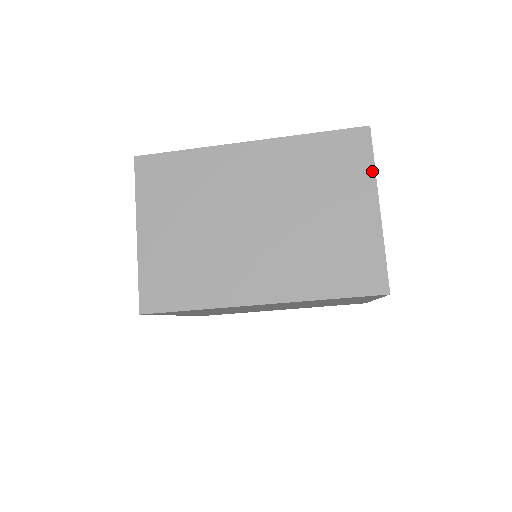
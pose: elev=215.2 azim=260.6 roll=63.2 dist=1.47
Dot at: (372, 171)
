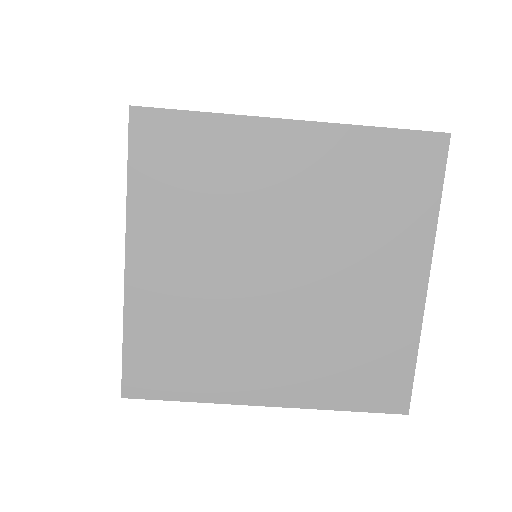
Dot at: occluded
